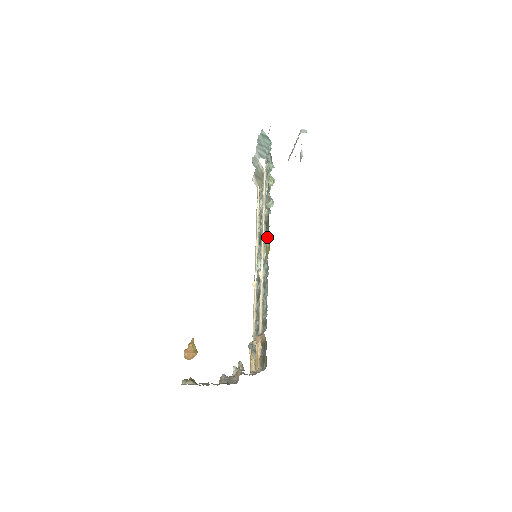
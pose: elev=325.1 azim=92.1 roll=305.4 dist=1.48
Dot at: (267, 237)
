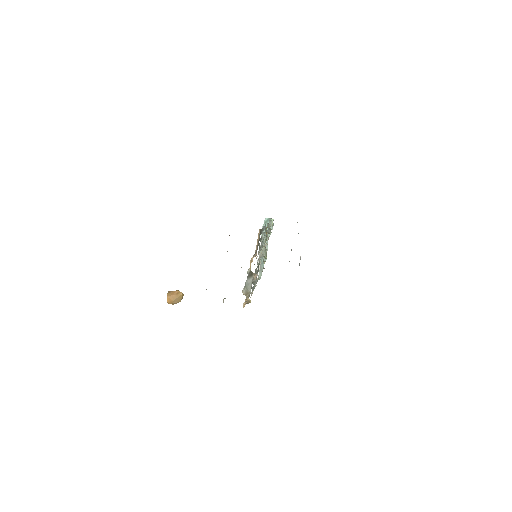
Dot at: occluded
